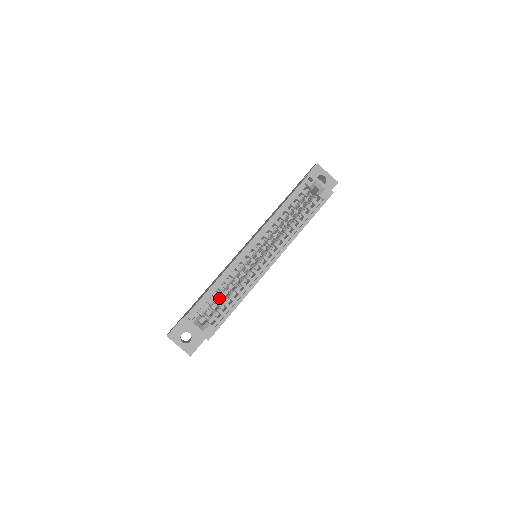
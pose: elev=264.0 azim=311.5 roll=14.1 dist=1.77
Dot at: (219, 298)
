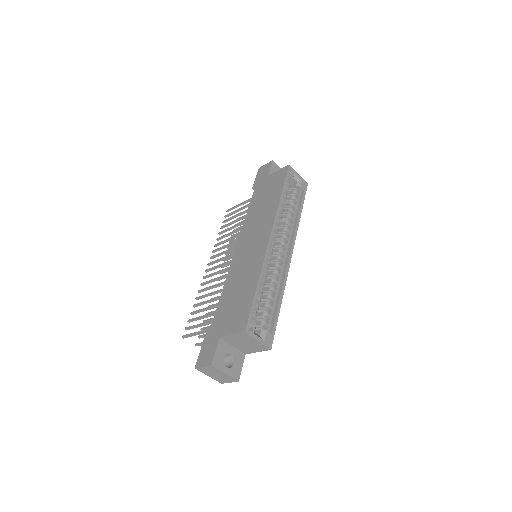
Dot at: occluded
